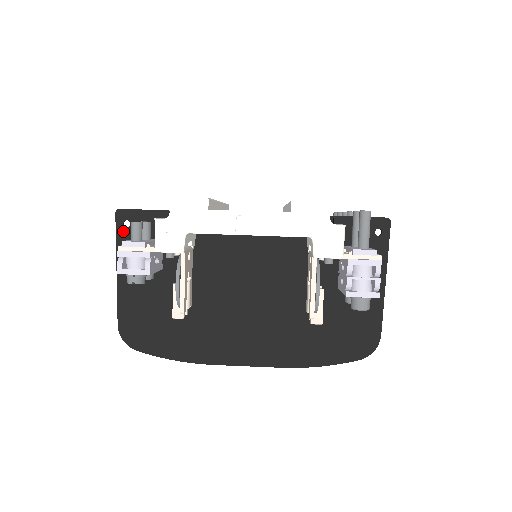
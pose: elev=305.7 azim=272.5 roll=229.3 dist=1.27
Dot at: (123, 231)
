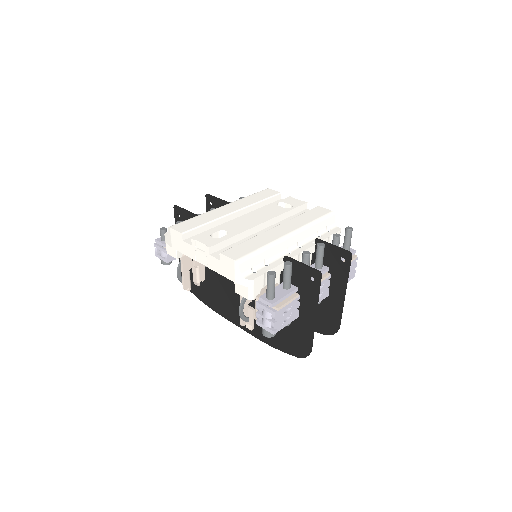
Dot at: (178, 220)
